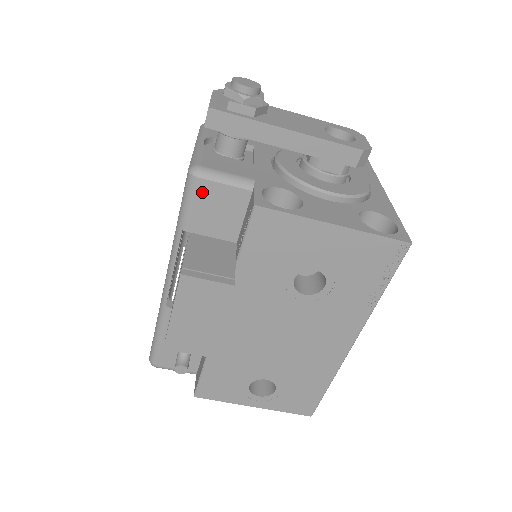
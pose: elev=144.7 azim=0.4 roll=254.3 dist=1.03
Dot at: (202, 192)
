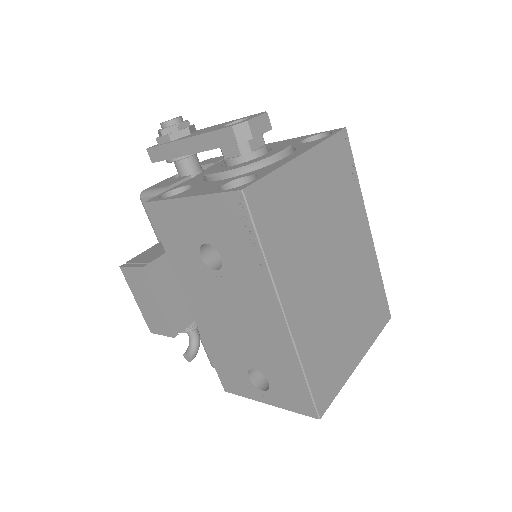
Dot at: occluded
